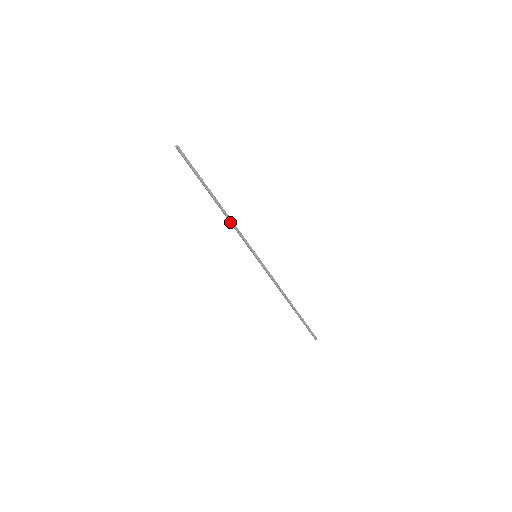
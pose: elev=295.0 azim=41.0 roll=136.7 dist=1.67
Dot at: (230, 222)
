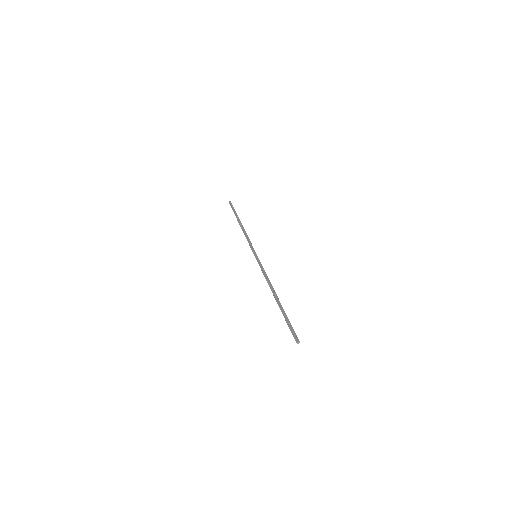
Dot at: (268, 282)
